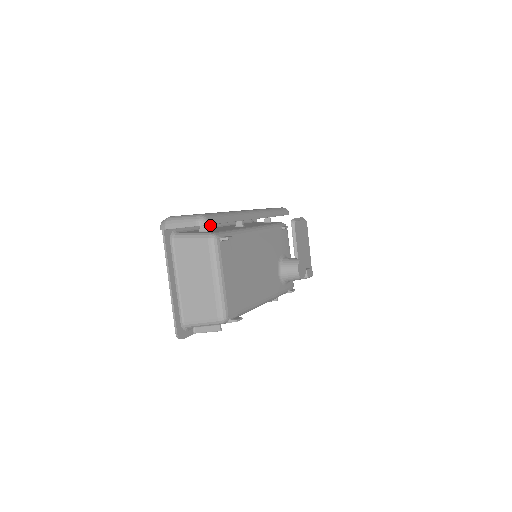
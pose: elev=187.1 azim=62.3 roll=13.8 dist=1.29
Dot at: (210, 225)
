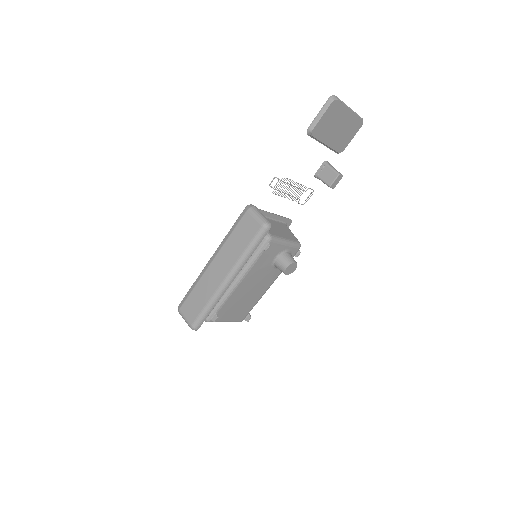
Dot at: occluded
